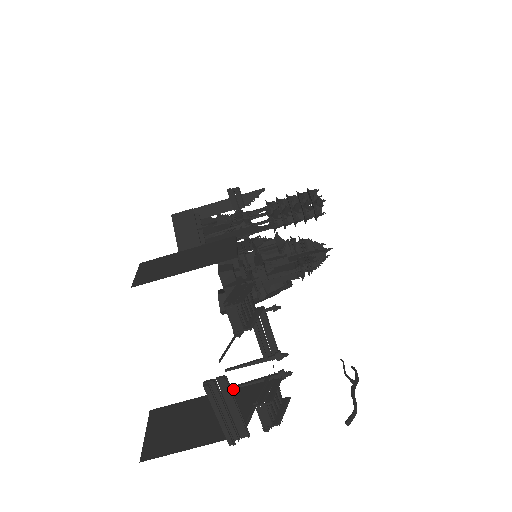
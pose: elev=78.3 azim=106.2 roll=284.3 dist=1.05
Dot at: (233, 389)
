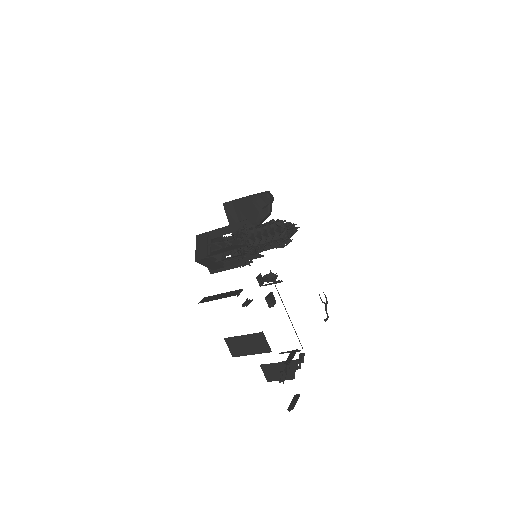
Dot at: occluded
